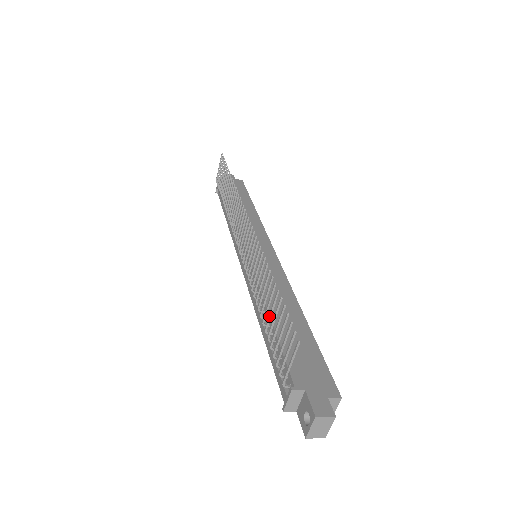
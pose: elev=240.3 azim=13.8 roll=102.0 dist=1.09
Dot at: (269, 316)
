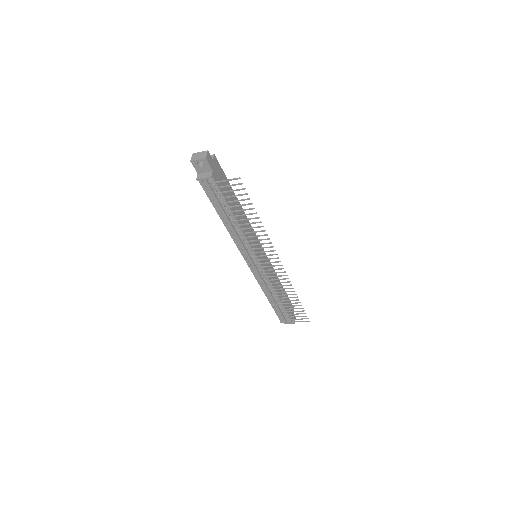
Dot at: occluded
